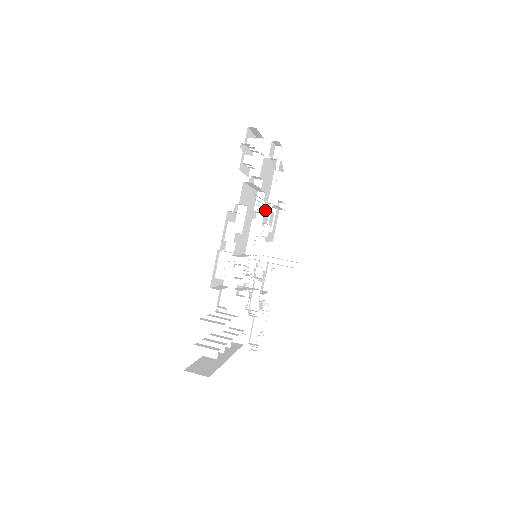
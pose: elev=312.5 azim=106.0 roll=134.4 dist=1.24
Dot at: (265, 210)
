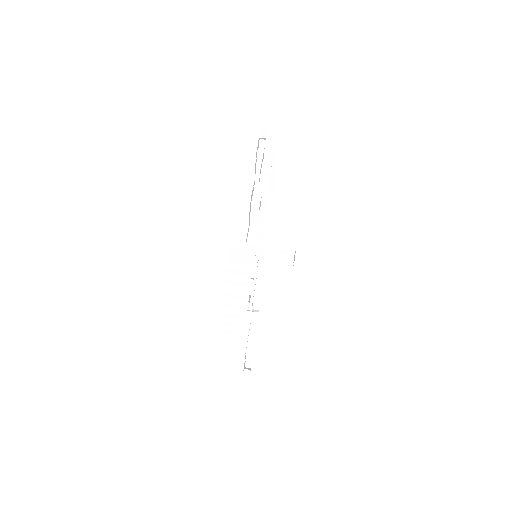
Dot at: occluded
